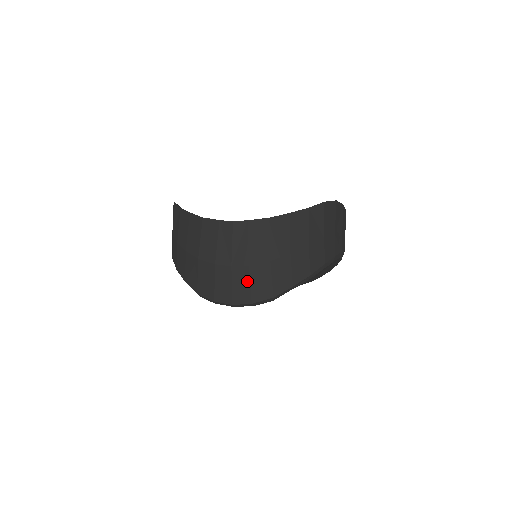
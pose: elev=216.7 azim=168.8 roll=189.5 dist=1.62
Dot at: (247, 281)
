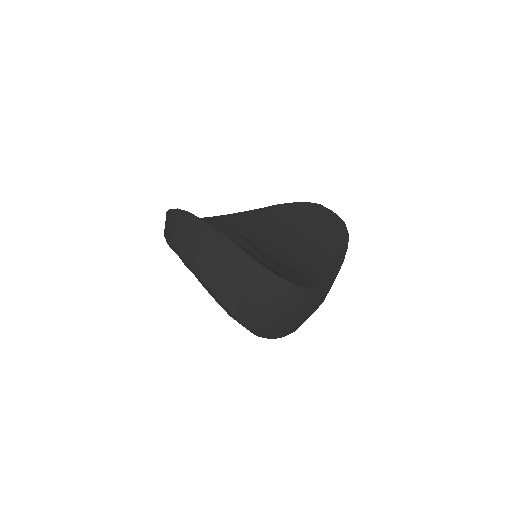
Dot at: (304, 321)
